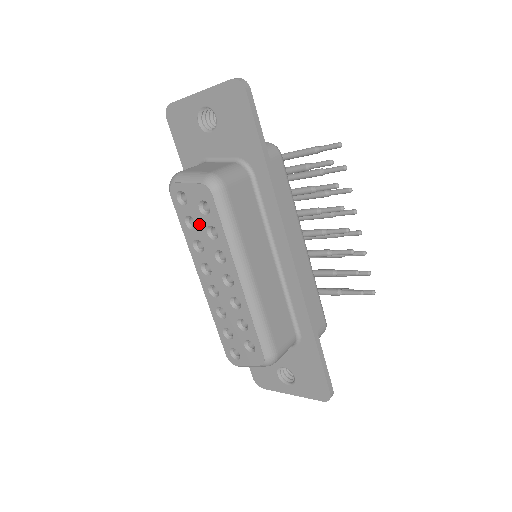
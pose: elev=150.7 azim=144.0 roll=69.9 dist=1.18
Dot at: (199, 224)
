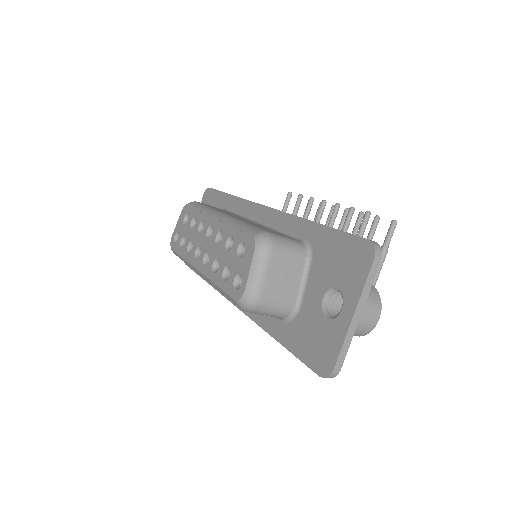
Dot at: (186, 233)
